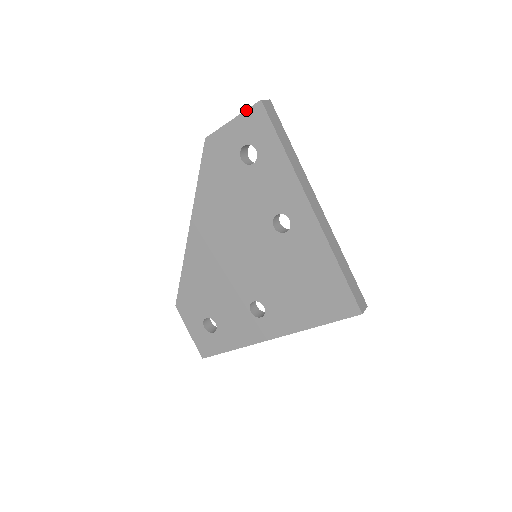
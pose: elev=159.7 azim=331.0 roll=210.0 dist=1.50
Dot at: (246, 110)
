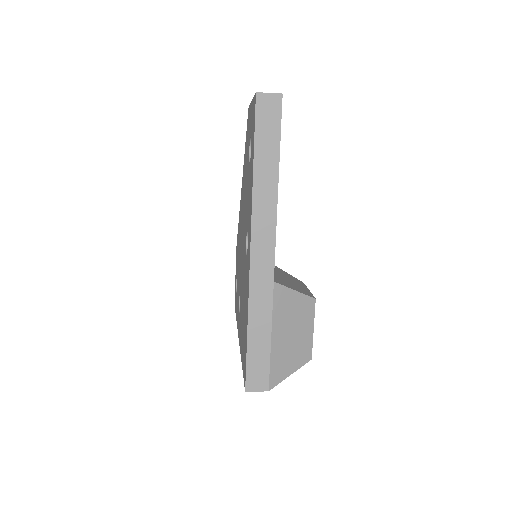
Dot at: occluded
